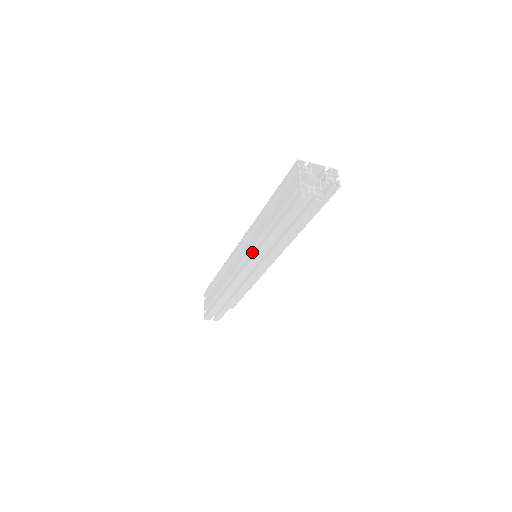
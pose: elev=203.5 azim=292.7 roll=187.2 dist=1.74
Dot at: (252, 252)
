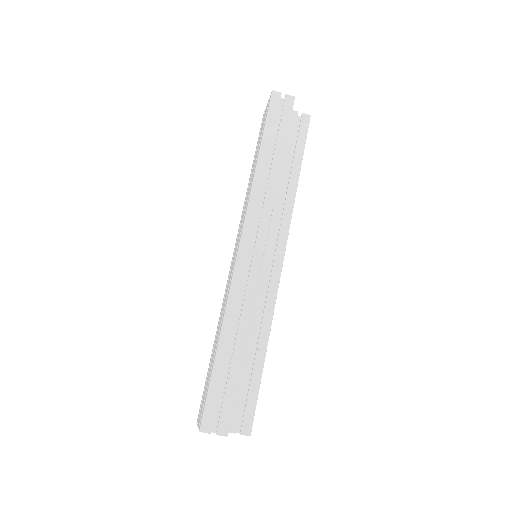
Dot at: (245, 210)
